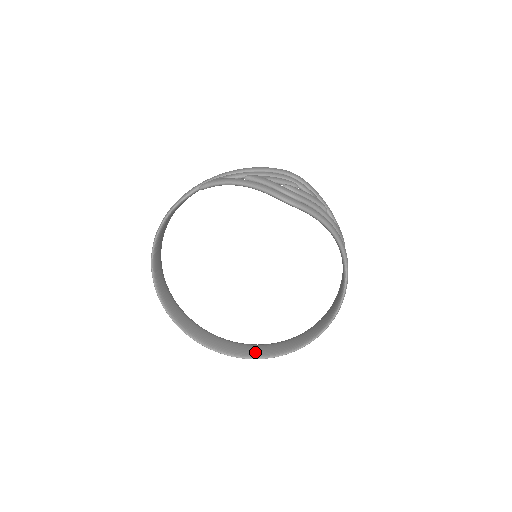
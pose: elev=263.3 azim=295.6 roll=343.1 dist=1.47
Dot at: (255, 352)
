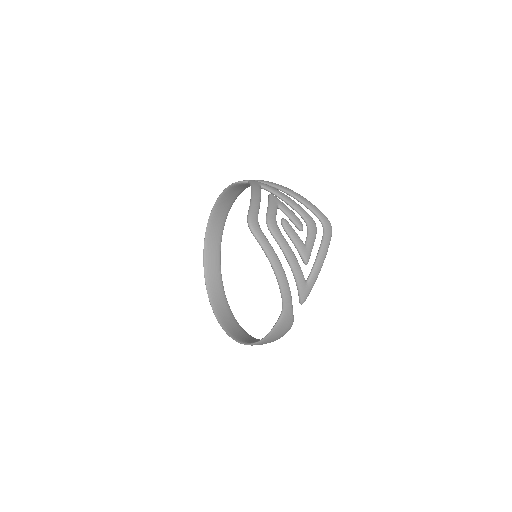
Dot at: (224, 319)
